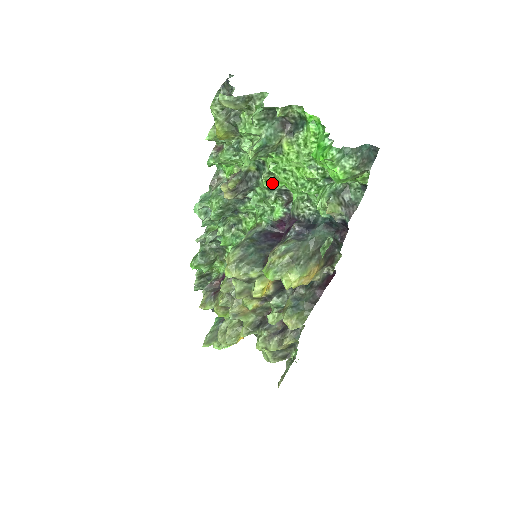
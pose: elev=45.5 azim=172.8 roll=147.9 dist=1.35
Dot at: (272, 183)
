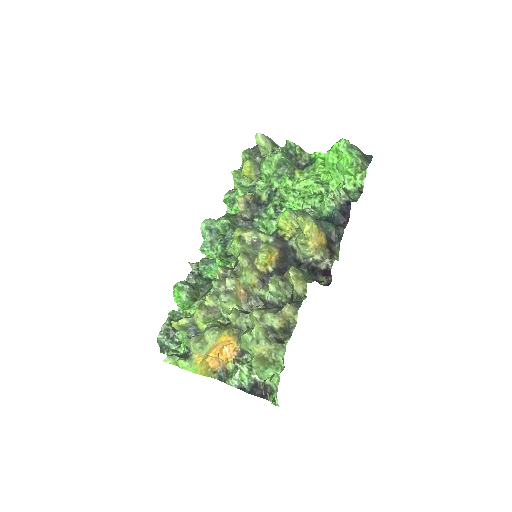
Dot at: (281, 202)
